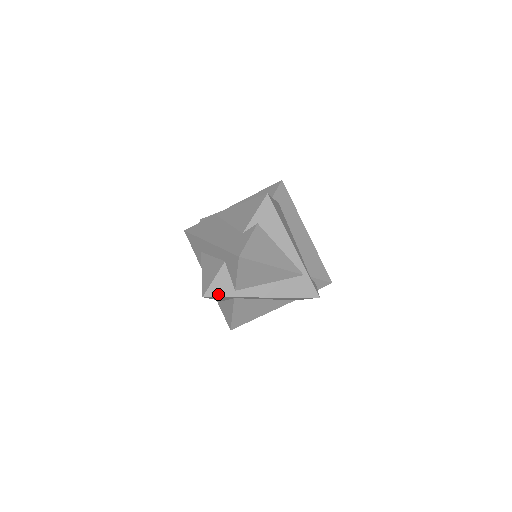
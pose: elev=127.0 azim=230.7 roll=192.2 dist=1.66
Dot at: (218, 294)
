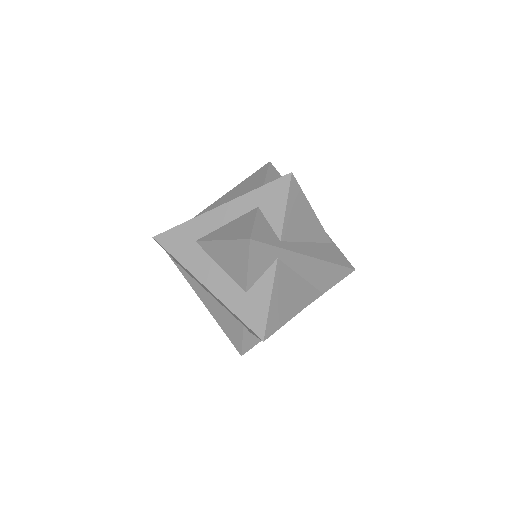
Dot at: (265, 240)
